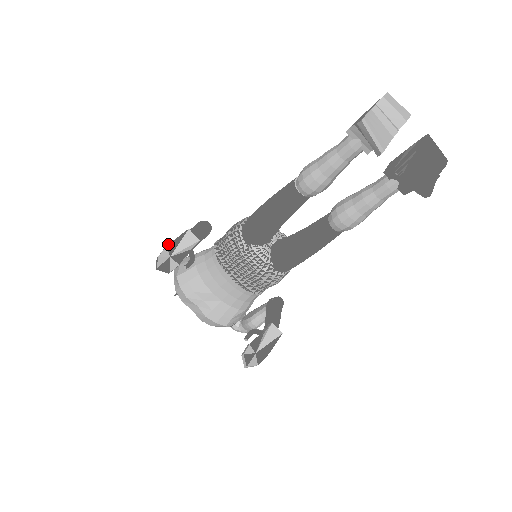
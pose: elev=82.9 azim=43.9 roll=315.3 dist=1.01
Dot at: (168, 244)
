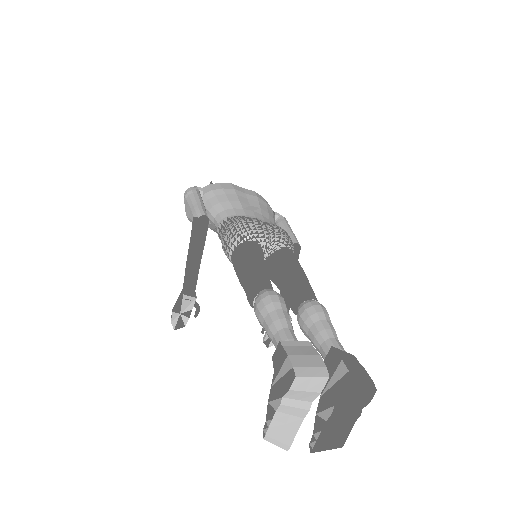
Dot at: (173, 310)
